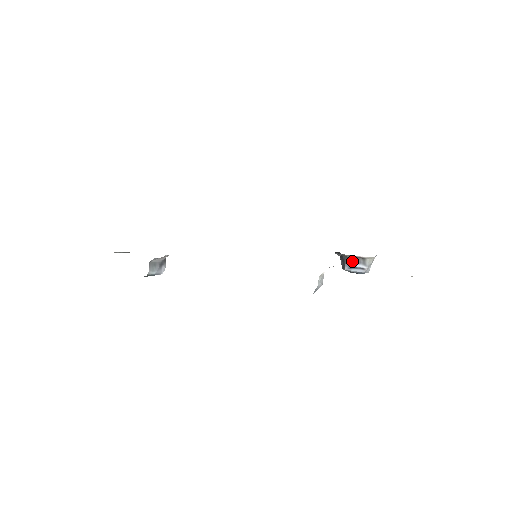
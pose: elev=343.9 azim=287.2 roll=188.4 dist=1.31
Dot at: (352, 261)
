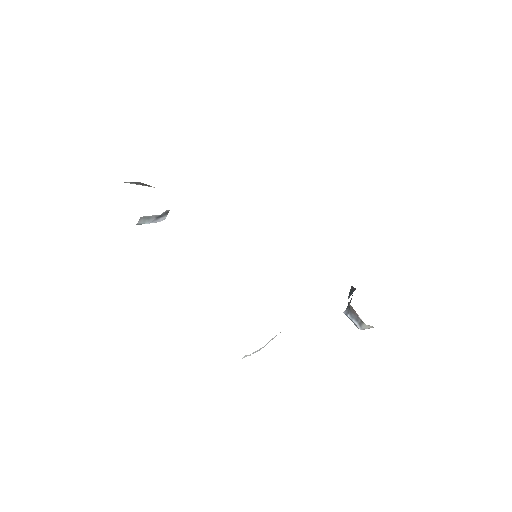
Dot at: (351, 313)
